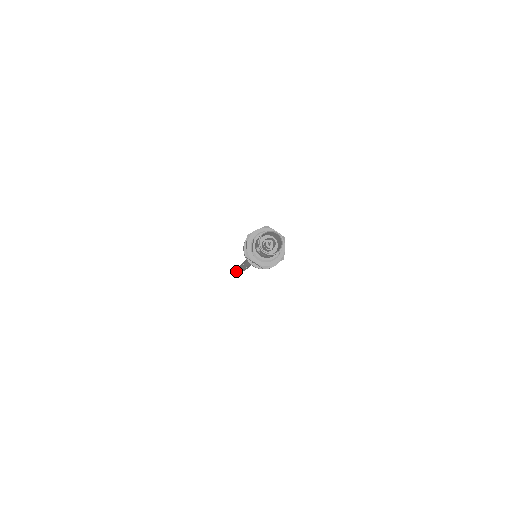
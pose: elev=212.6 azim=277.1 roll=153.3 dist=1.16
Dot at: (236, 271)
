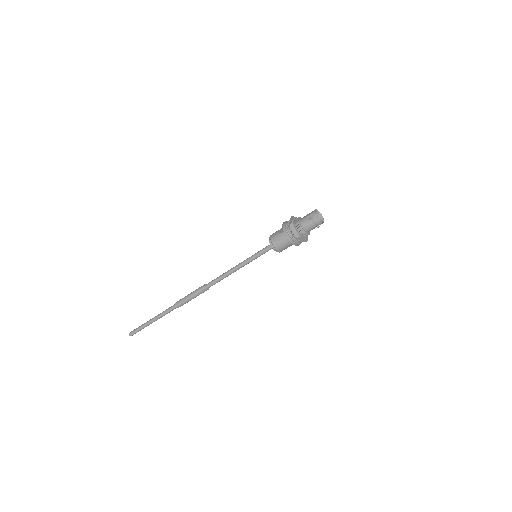
Dot at: (141, 325)
